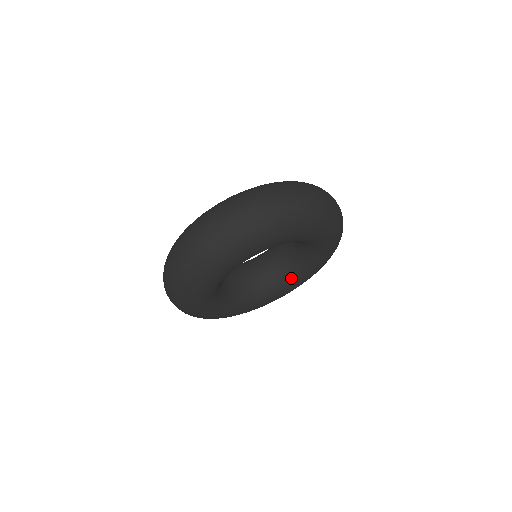
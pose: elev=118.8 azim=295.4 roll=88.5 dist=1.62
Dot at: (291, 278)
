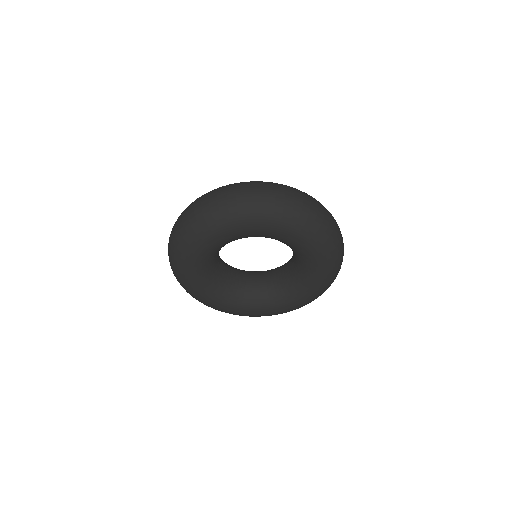
Dot at: (285, 294)
